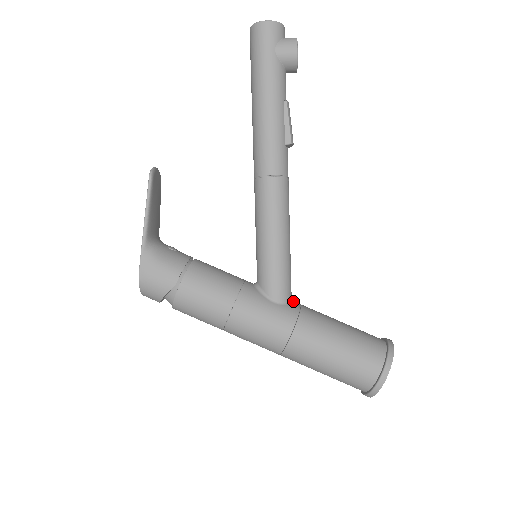
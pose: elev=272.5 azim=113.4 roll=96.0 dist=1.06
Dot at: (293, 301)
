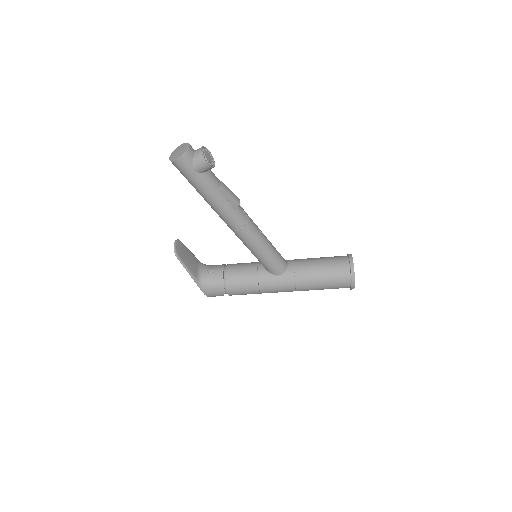
Dot at: (289, 265)
